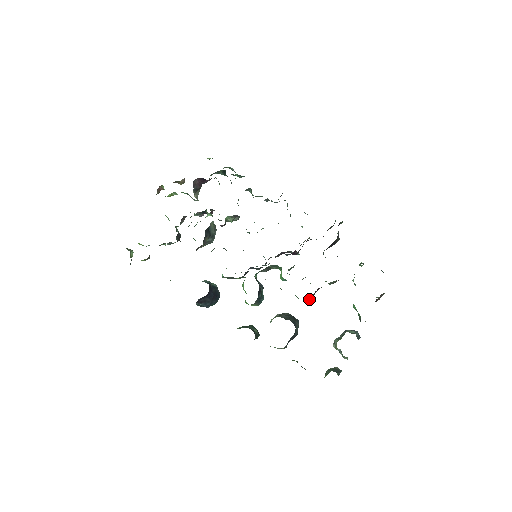
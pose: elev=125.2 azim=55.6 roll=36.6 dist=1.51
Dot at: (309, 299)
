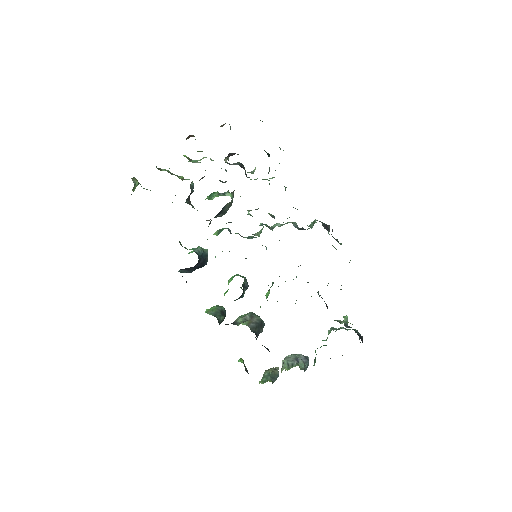
Dot at: occluded
